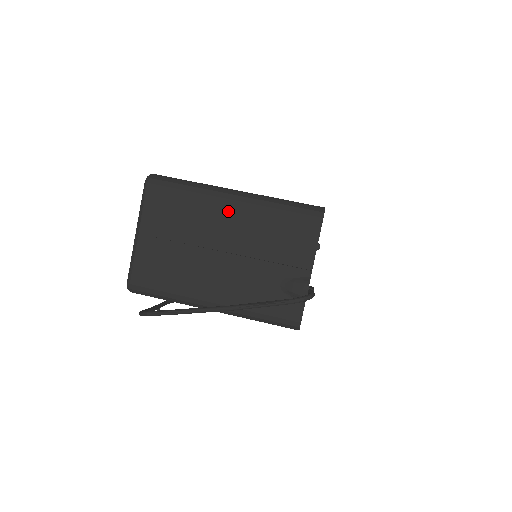
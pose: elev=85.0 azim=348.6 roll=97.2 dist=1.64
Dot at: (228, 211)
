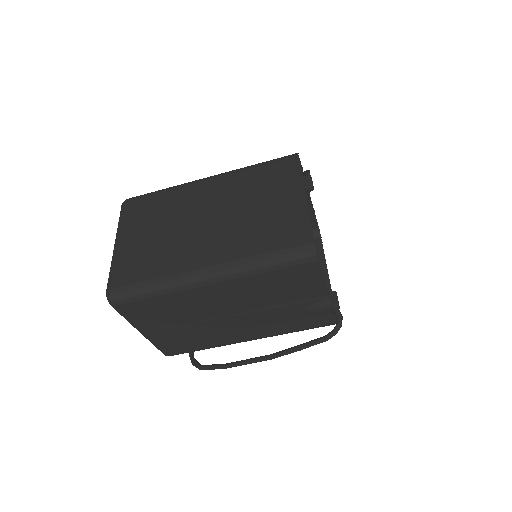
Dot at: (212, 293)
